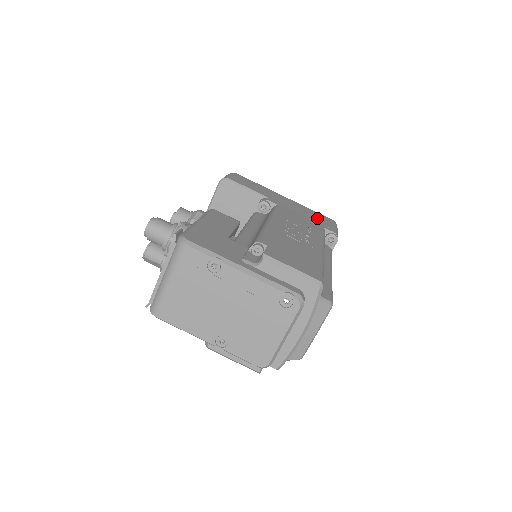
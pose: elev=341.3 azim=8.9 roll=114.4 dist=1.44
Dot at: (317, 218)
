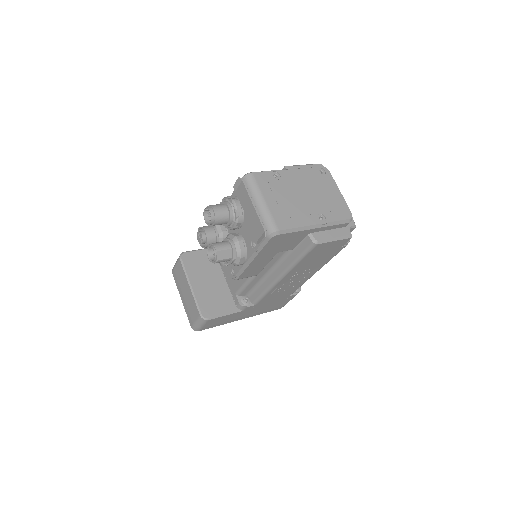
Dot at: occluded
